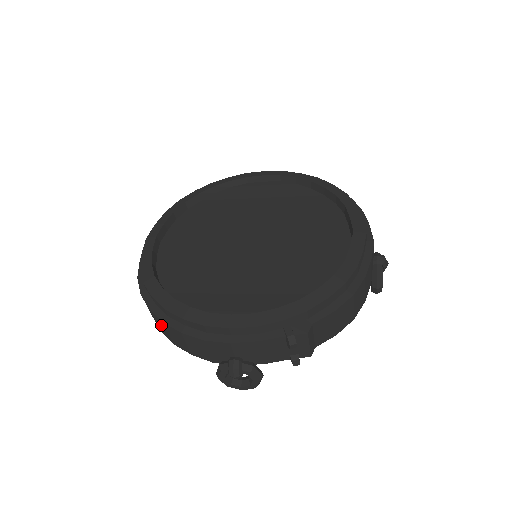
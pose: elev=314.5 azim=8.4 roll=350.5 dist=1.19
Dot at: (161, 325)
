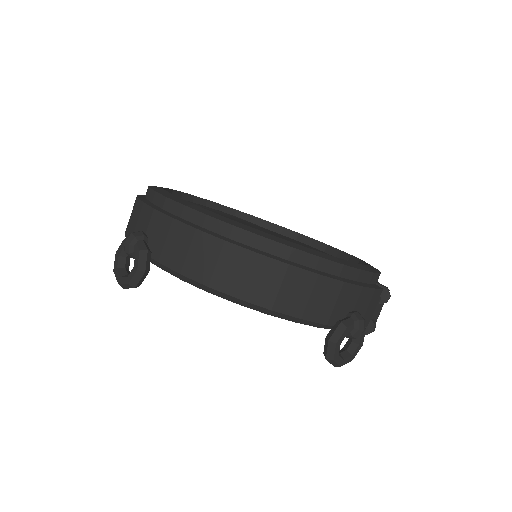
Dot at: (269, 277)
